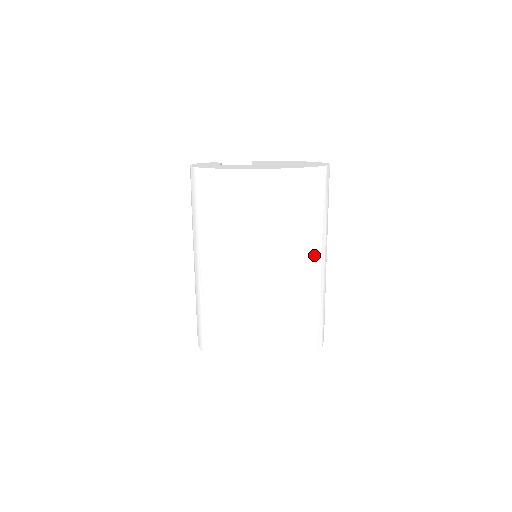
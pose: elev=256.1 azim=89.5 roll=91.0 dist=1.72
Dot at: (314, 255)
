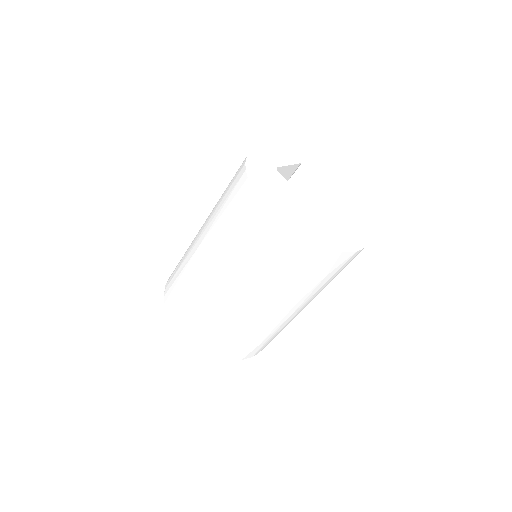
Dot at: (273, 302)
